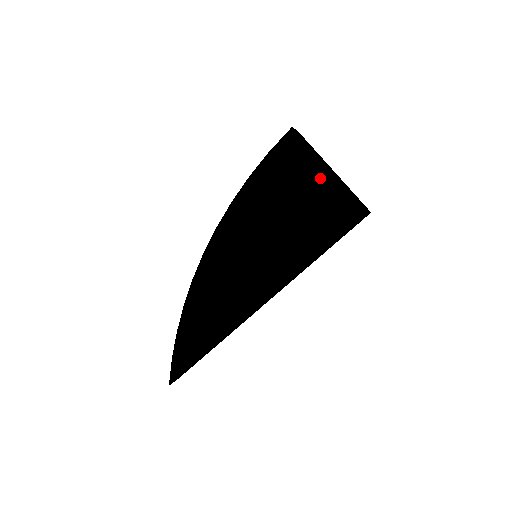
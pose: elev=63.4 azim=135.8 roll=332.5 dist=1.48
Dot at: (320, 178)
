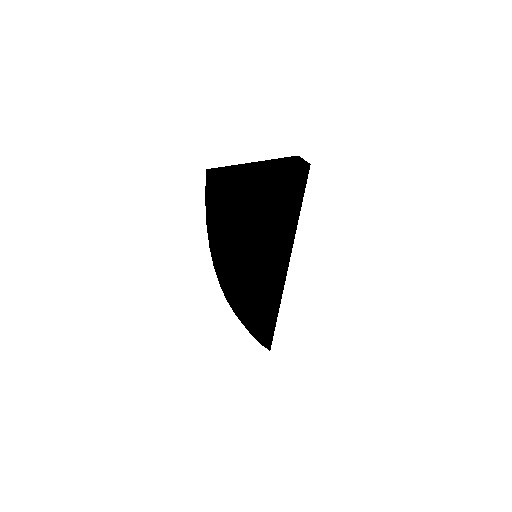
Dot at: (265, 183)
